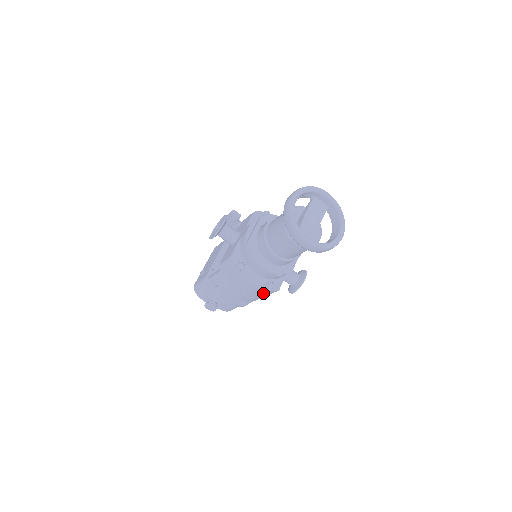
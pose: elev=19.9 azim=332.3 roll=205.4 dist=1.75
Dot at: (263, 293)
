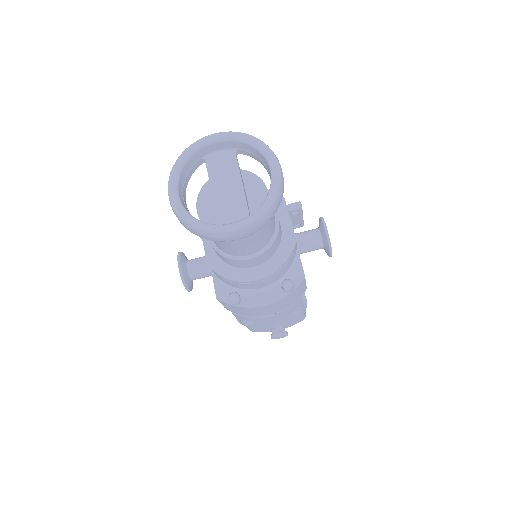
Dot at: (293, 295)
